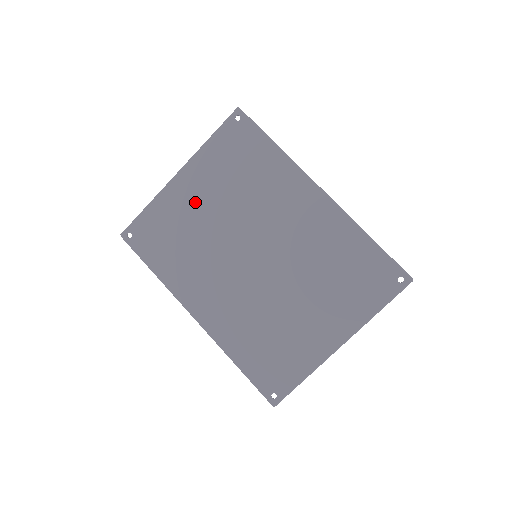
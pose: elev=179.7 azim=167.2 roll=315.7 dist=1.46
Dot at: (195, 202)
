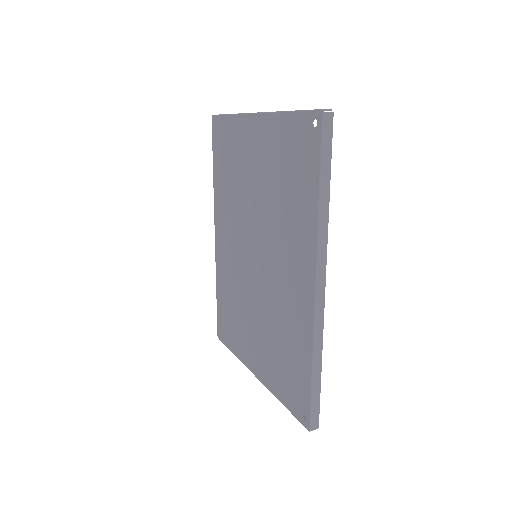
Dot at: (251, 158)
